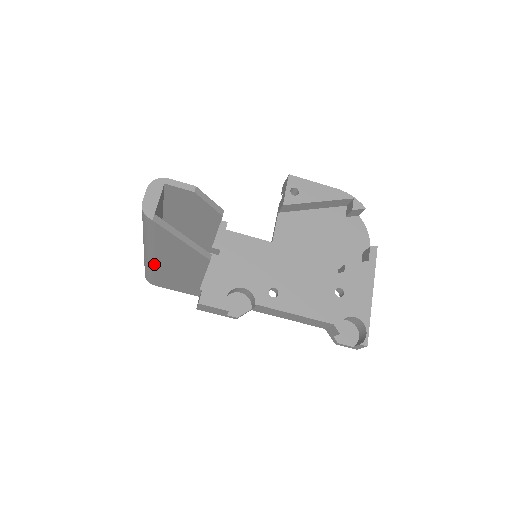
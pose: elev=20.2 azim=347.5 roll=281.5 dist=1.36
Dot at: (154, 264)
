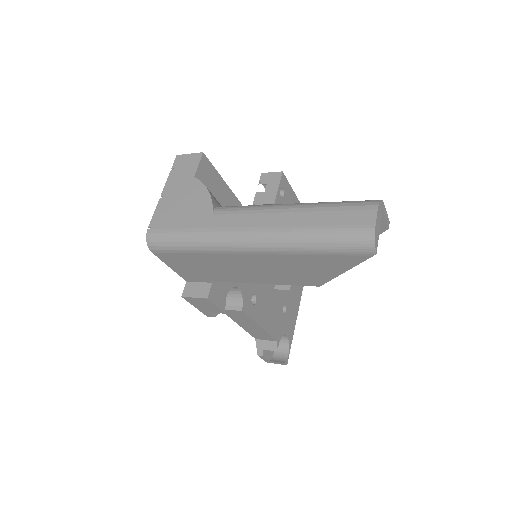
Dot at: (232, 253)
